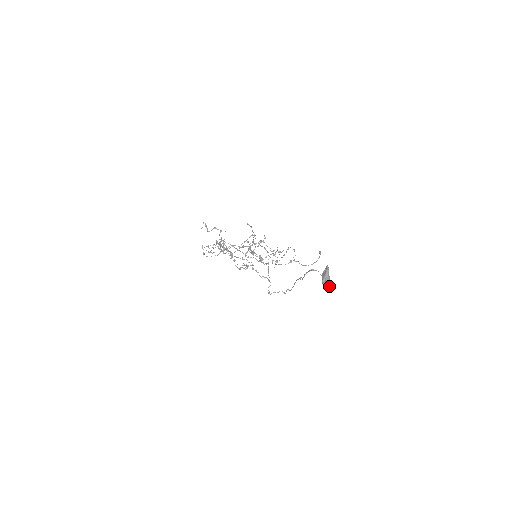
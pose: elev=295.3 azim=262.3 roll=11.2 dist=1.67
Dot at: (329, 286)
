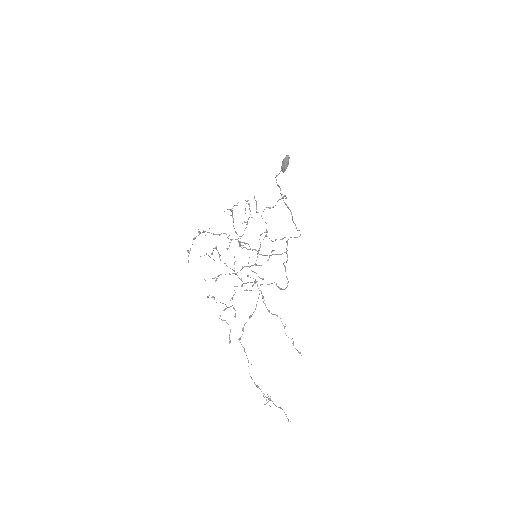
Dot at: (289, 158)
